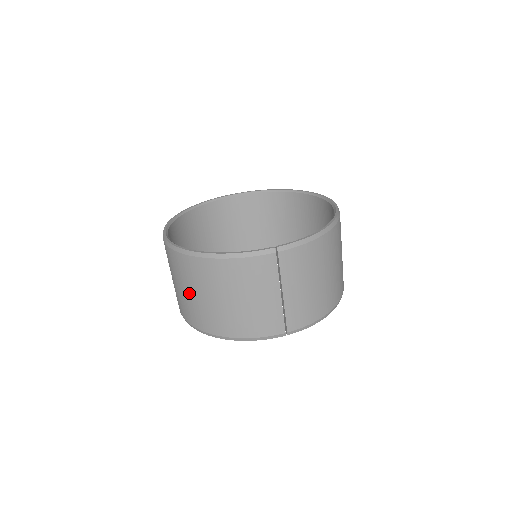
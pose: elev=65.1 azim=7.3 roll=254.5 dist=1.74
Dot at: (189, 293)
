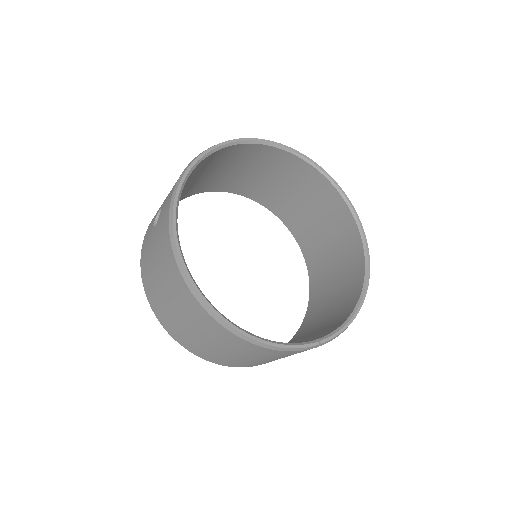
Dot at: (189, 327)
